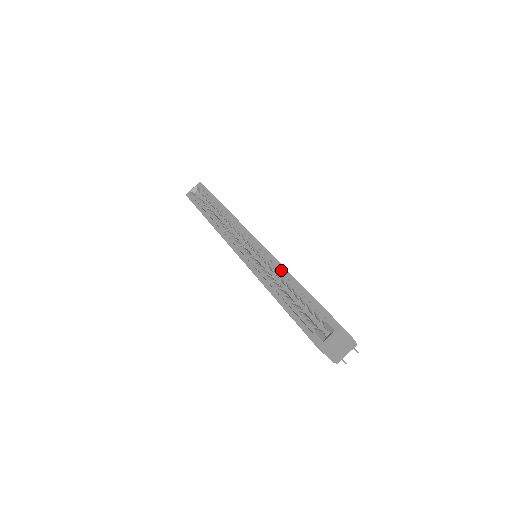
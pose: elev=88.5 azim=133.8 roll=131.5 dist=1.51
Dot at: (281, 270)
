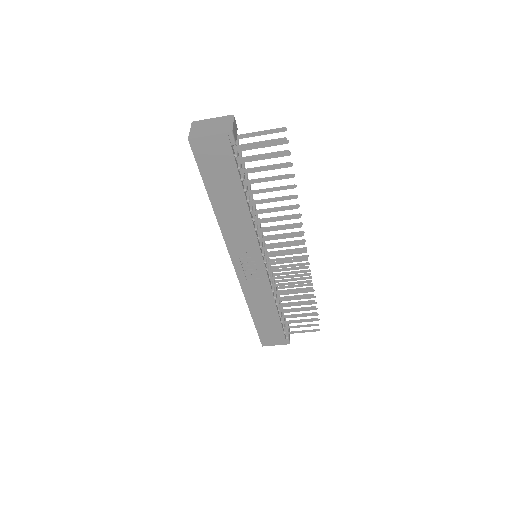
Dot at: occluded
